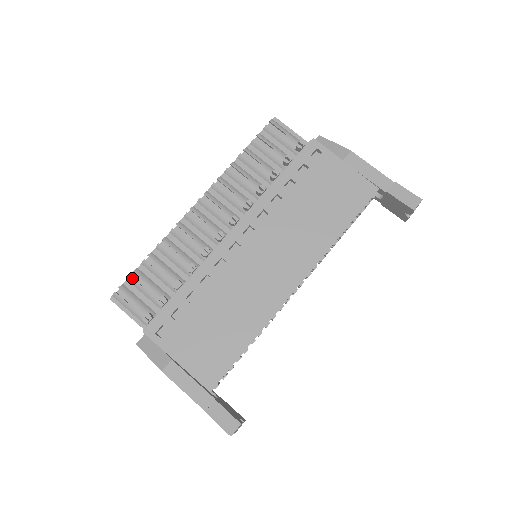
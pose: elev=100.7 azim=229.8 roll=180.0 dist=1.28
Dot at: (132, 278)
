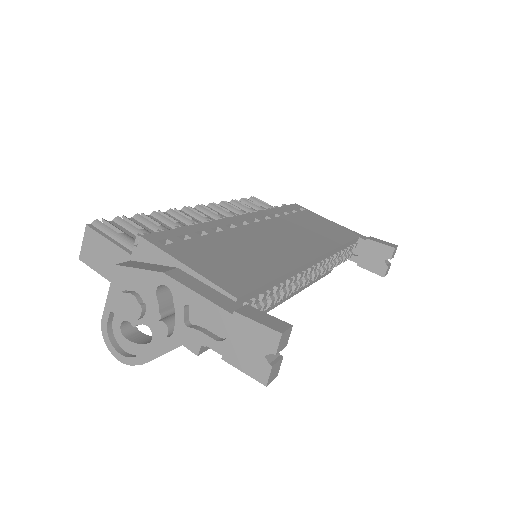
Dot at: (121, 218)
